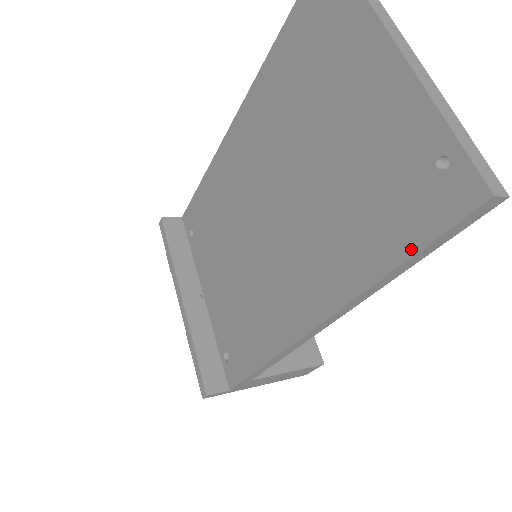
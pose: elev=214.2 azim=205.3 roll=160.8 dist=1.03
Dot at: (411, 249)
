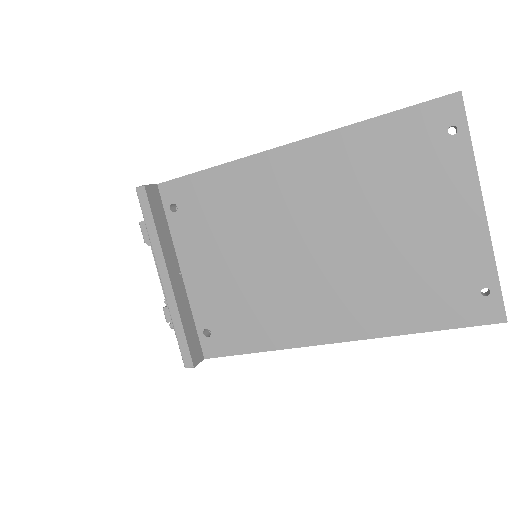
Dot at: (444, 326)
